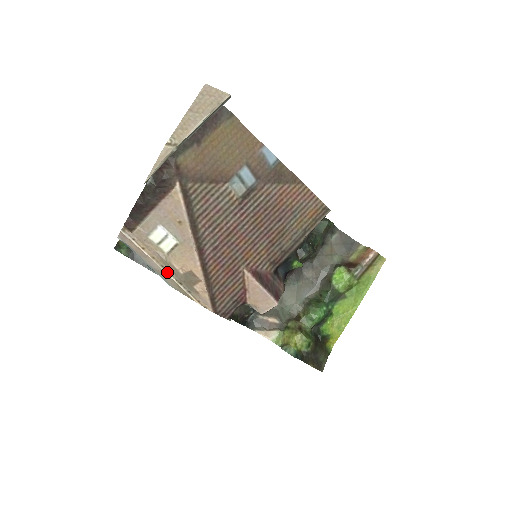
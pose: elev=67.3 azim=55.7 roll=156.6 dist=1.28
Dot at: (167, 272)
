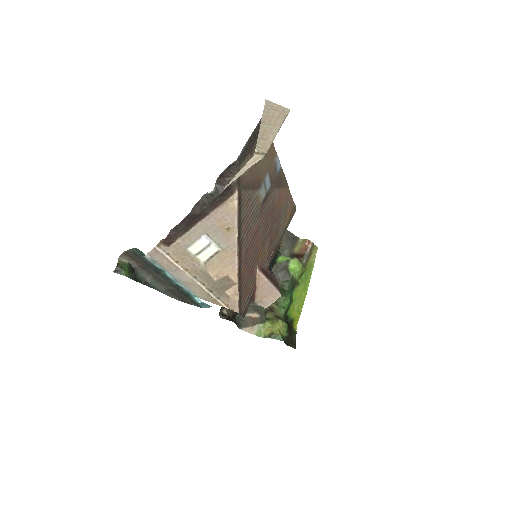
Dot at: (199, 282)
